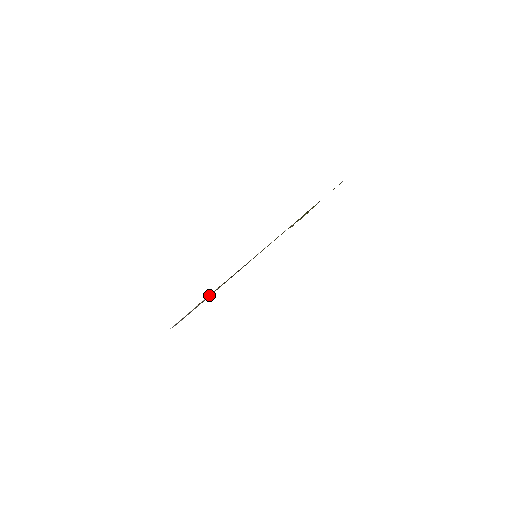
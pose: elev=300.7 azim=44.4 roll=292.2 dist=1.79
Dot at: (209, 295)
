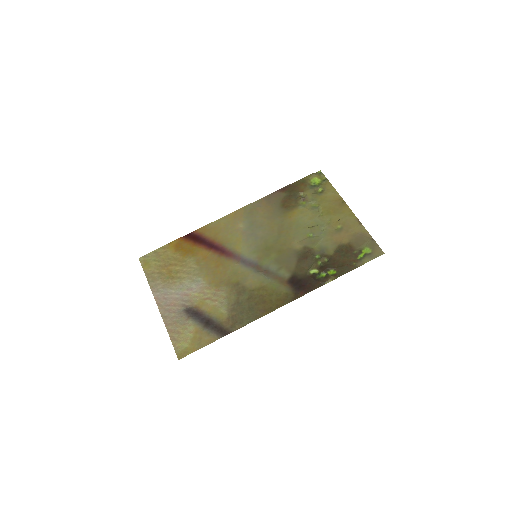
Dot at: (198, 276)
